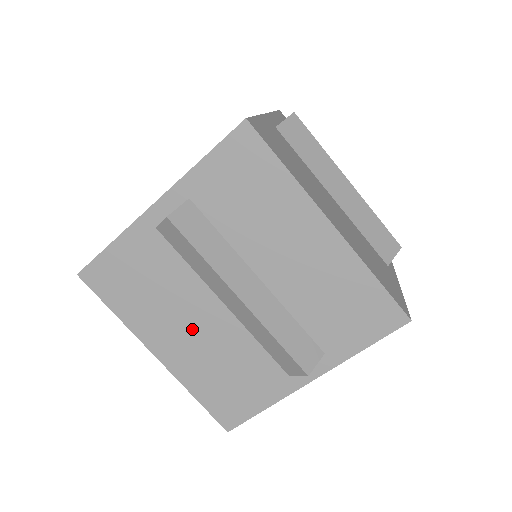
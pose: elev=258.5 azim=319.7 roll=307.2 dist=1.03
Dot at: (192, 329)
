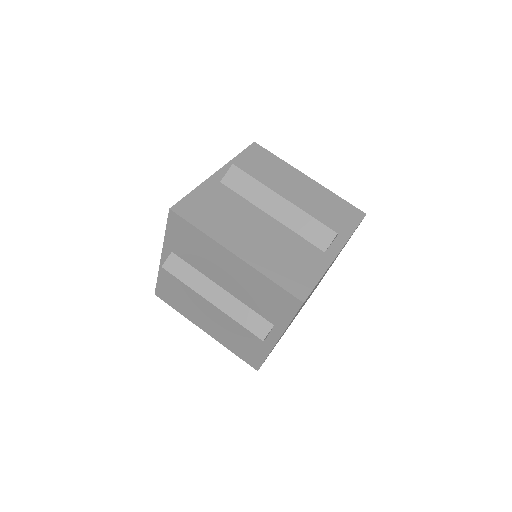
Dot at: (211, 317)
